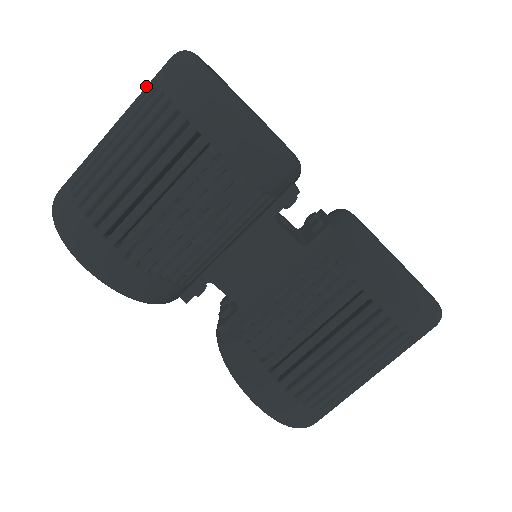
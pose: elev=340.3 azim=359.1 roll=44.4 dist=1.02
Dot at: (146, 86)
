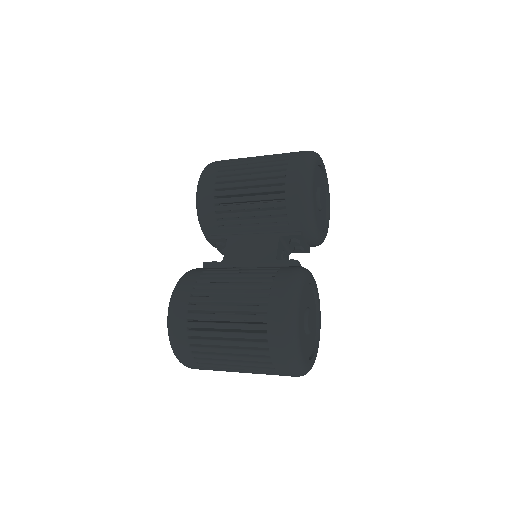
Dot at: occluded
